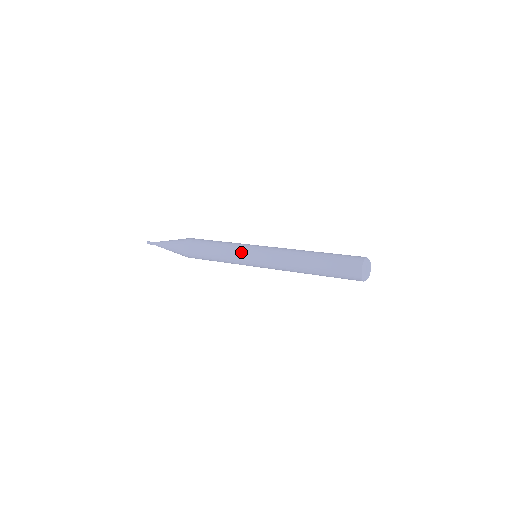
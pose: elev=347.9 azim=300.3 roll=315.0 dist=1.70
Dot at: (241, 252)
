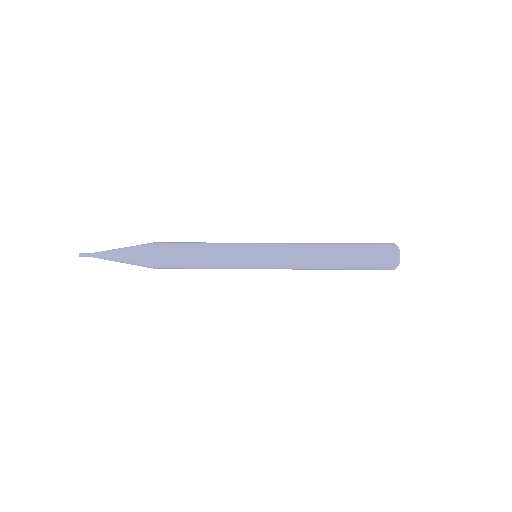
Dot at: (241, 251)
